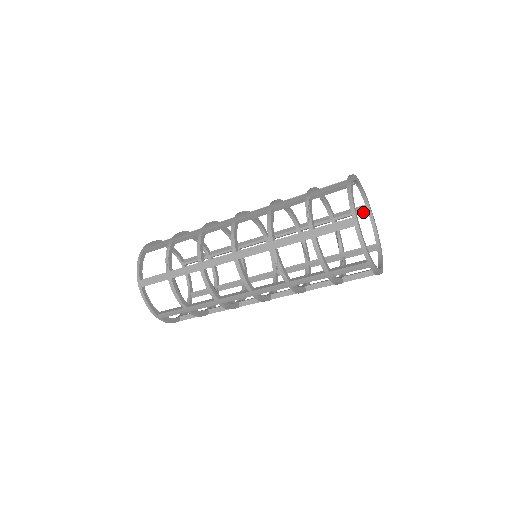
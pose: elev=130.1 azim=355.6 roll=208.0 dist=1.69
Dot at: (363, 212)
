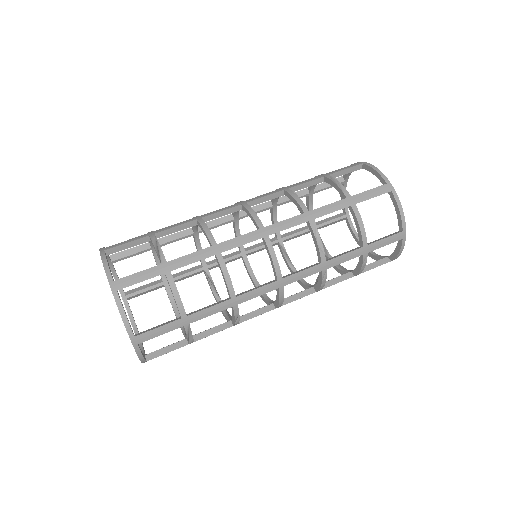
Dot at: (341, 220)
